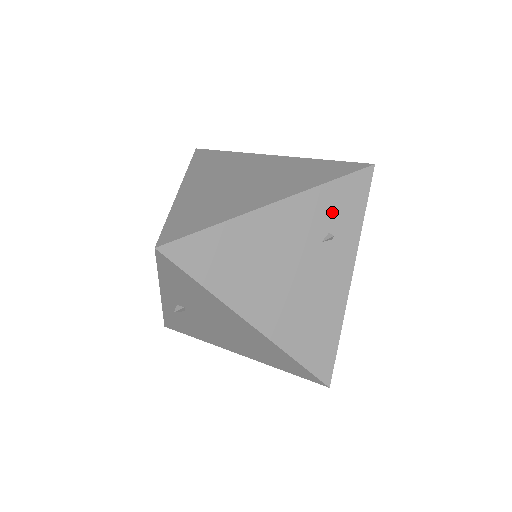
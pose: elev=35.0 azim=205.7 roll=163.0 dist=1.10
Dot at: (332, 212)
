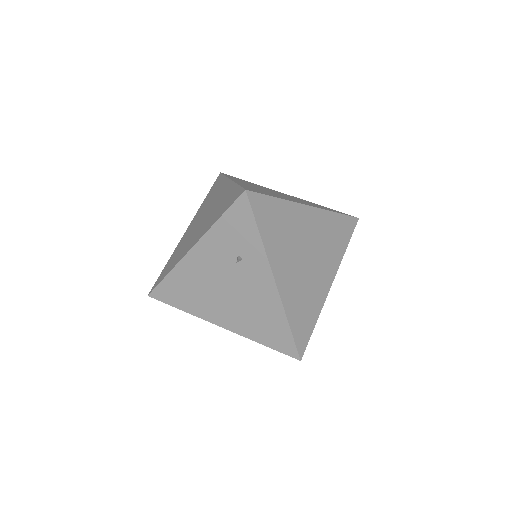
Dot at: (232, 240)
